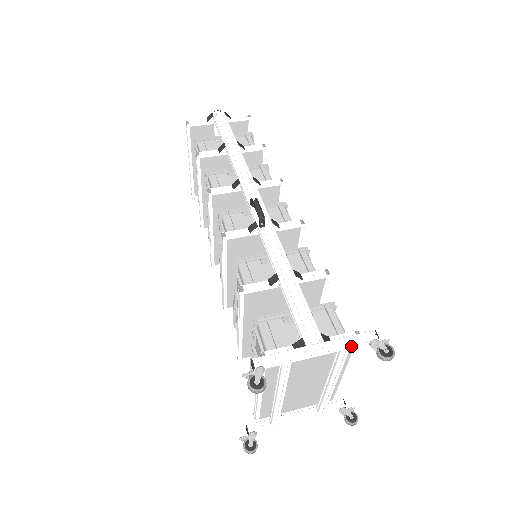
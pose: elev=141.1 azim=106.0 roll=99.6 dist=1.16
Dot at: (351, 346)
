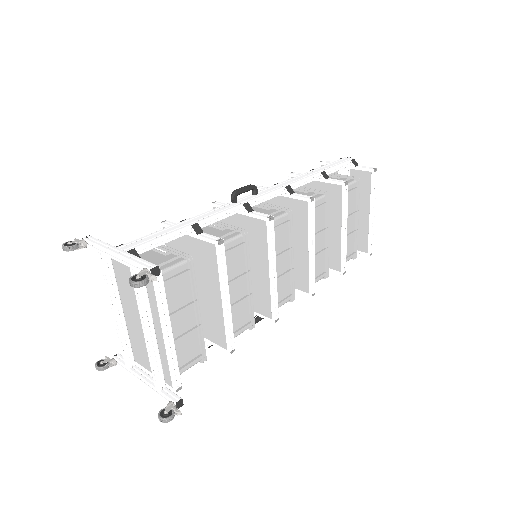
Dot at: (135, 266)
